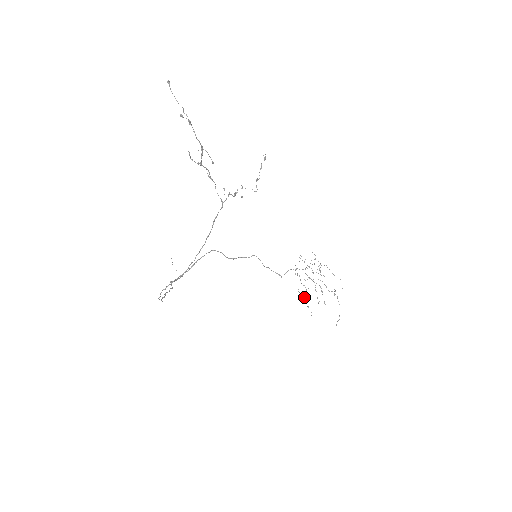
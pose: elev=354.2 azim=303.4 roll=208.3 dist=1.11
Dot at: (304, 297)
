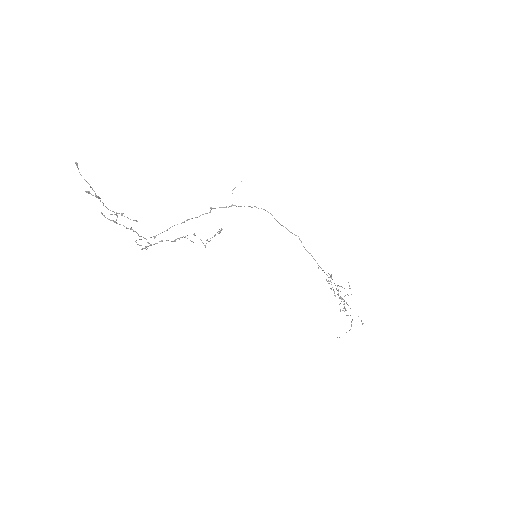
Dot at: occluded
